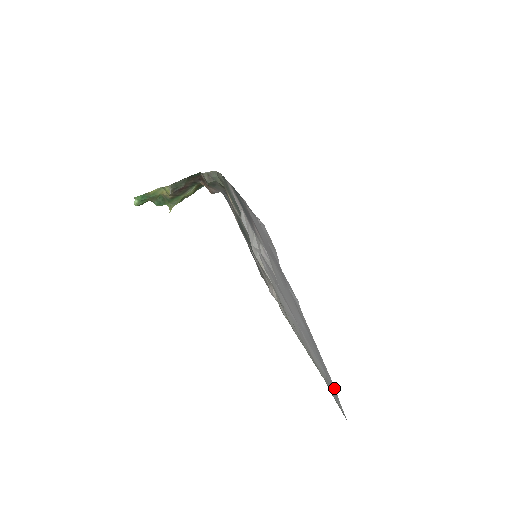
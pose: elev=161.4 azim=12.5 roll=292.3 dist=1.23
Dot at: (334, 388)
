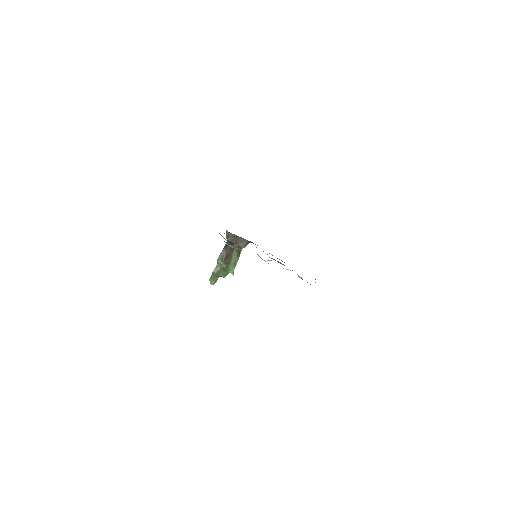
Dot at: occluded
